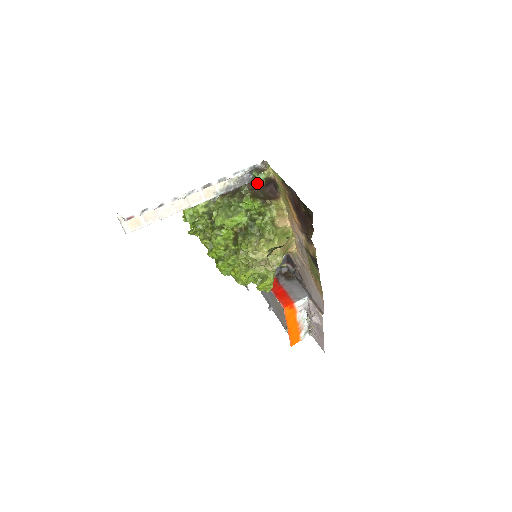
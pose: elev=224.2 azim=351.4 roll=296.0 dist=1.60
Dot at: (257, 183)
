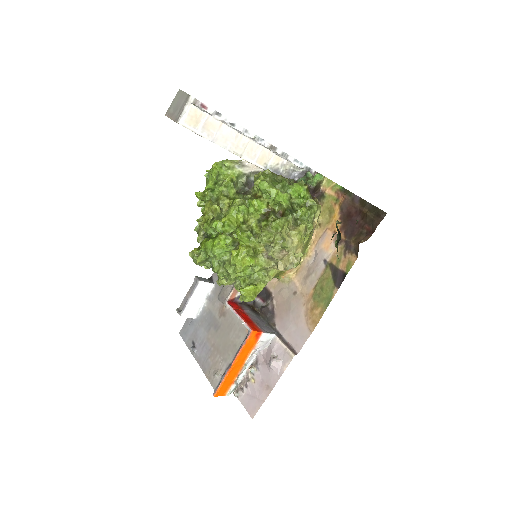
Dot at: (309, 182)
